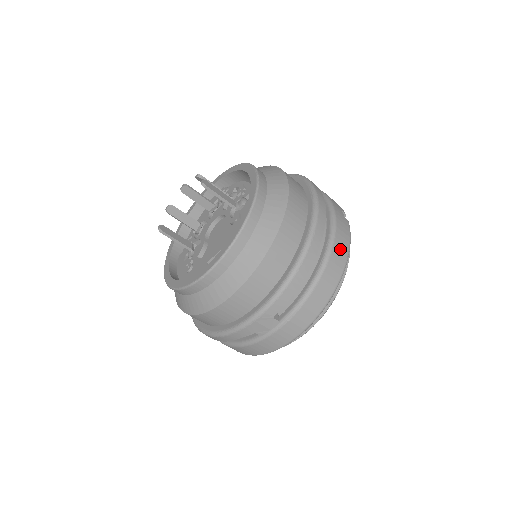
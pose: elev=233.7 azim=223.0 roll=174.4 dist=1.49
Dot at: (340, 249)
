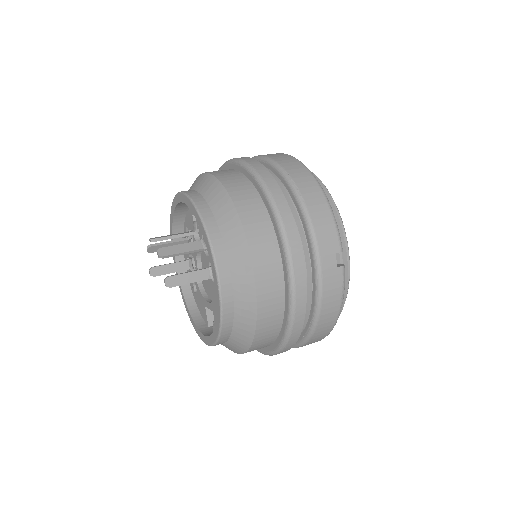
Dot at: (328, 315)
